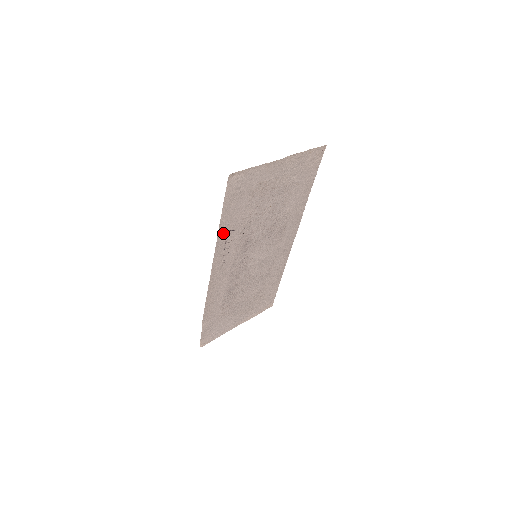
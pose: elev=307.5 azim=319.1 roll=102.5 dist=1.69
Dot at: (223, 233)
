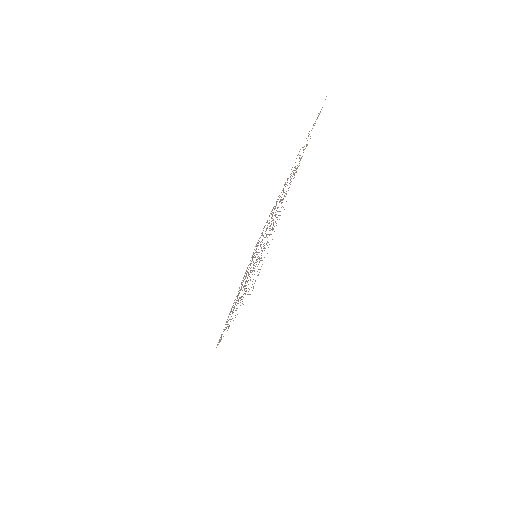
Dot at: occluded
